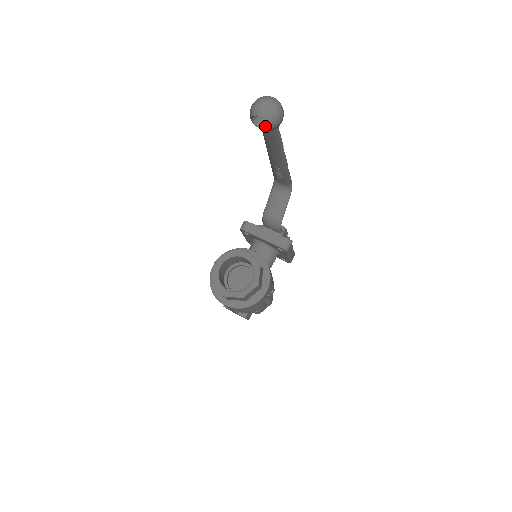
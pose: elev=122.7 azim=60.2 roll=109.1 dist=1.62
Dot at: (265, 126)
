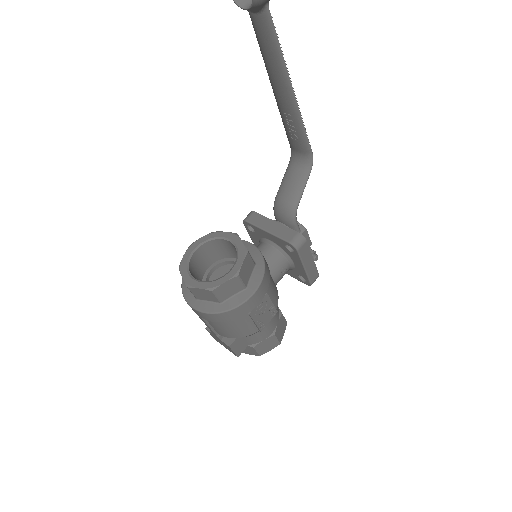
Dot at: (249, 4)
